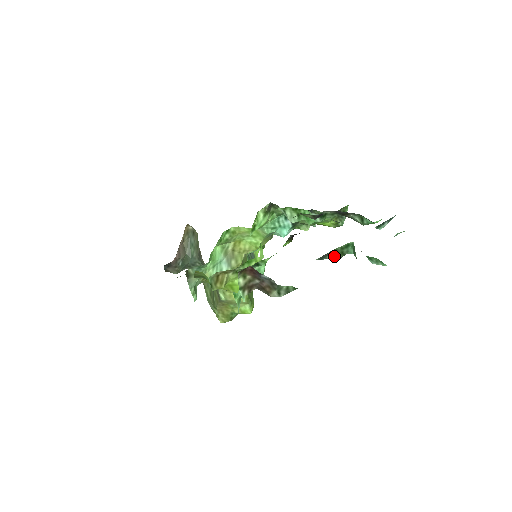
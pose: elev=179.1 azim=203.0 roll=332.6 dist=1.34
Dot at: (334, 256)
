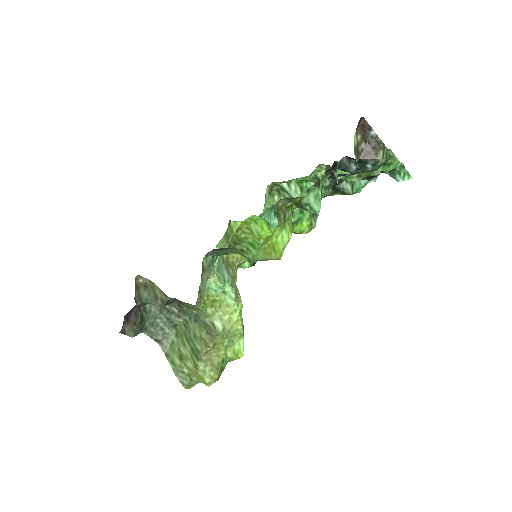
Dot at: occluded
